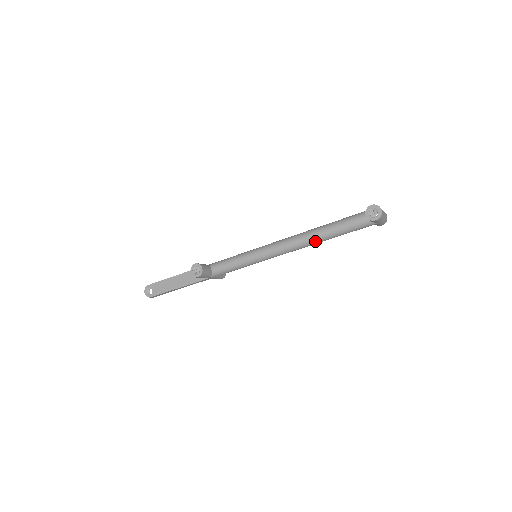
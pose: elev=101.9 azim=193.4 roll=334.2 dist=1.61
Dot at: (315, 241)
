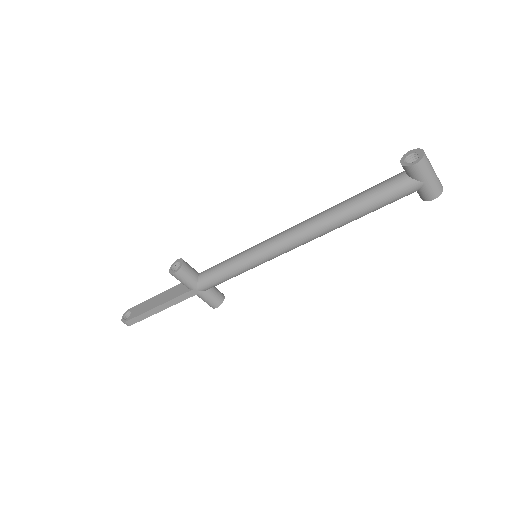
Dot at: (331, 219)
